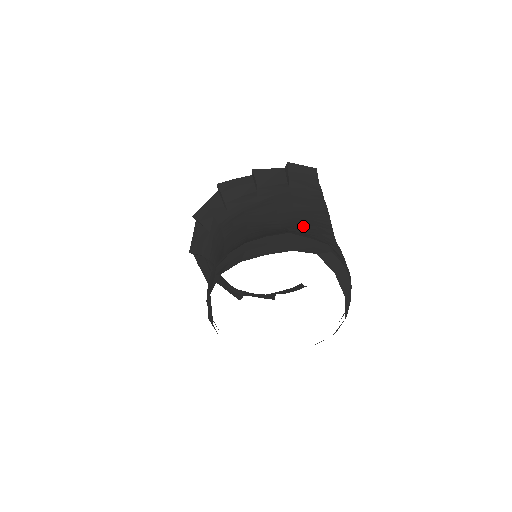
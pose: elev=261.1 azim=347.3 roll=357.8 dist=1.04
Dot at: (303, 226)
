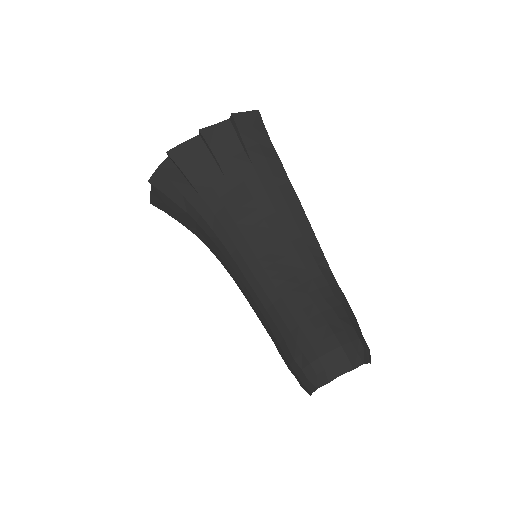
Dot at: (312, 272)
